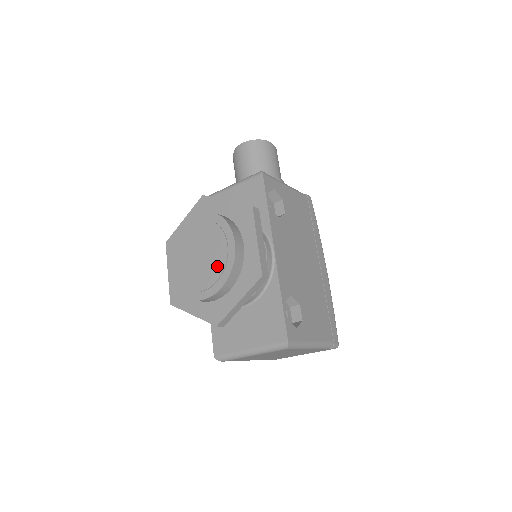
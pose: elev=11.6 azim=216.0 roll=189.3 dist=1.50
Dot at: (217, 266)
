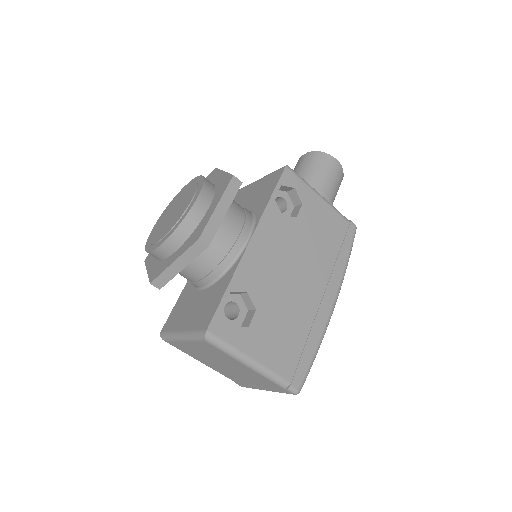
Dot at: (174, 221)
